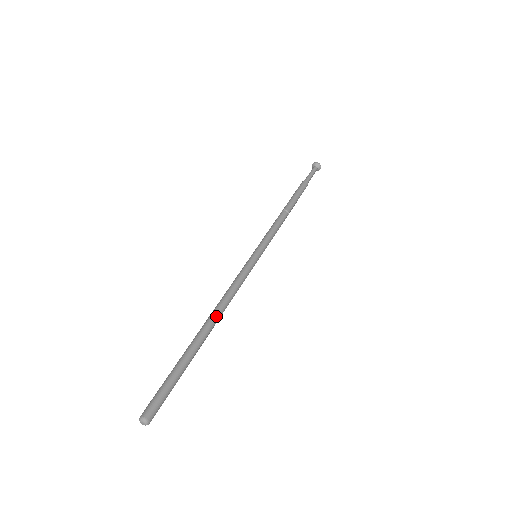
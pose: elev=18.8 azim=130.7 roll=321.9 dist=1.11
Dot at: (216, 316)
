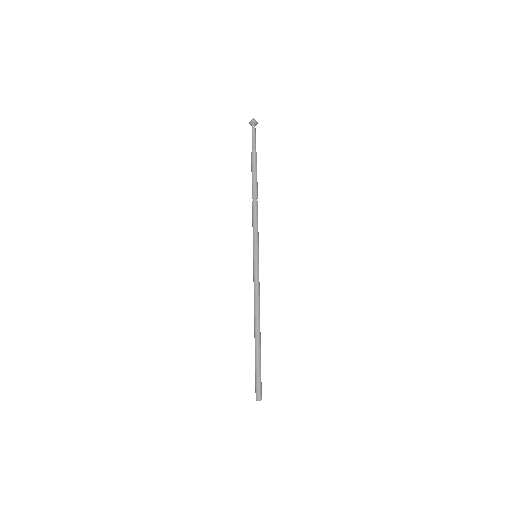
Dot at: (259, 321)
